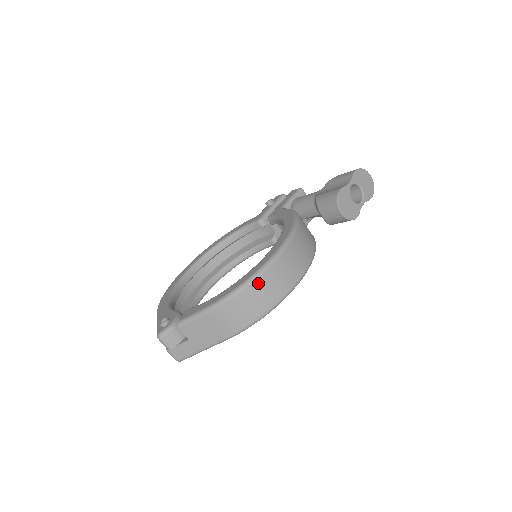
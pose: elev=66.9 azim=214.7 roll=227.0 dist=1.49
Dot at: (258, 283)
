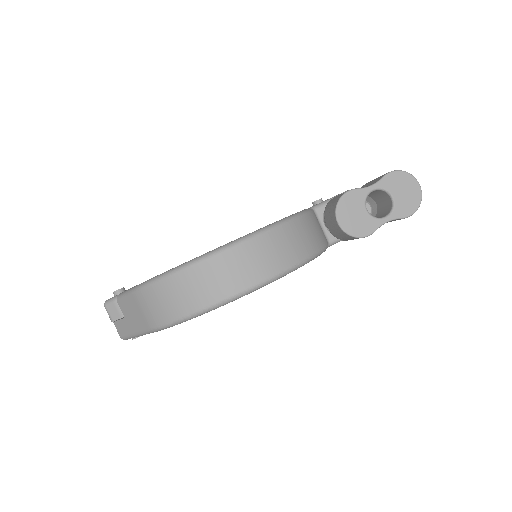
Dot at: (184, 276)
